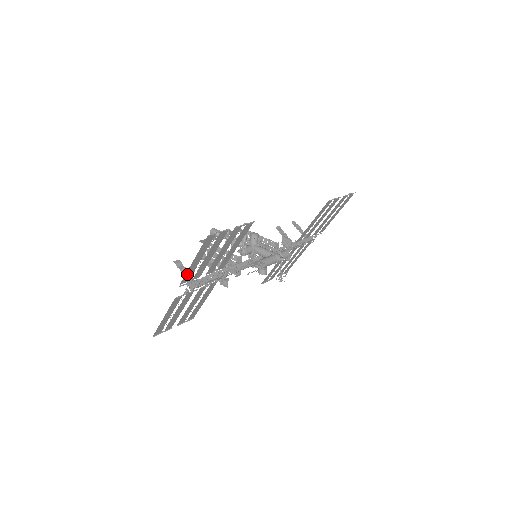
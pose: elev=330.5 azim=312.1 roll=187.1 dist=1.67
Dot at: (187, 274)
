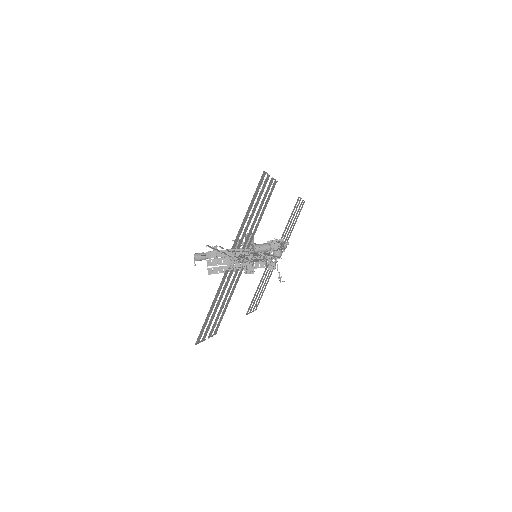
Dot at: (238, 232)
